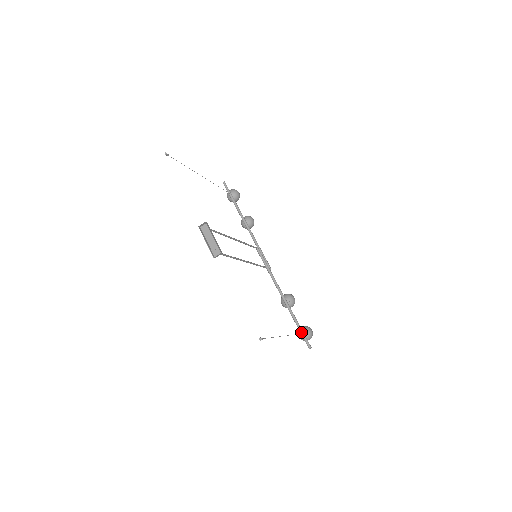
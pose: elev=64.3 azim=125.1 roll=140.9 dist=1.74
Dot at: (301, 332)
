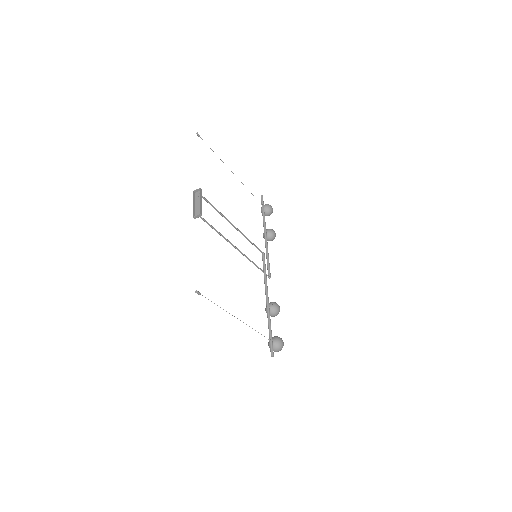
Dot at: (270, 338)
